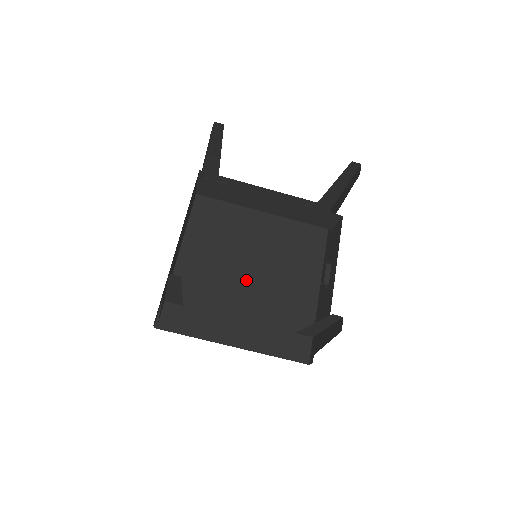
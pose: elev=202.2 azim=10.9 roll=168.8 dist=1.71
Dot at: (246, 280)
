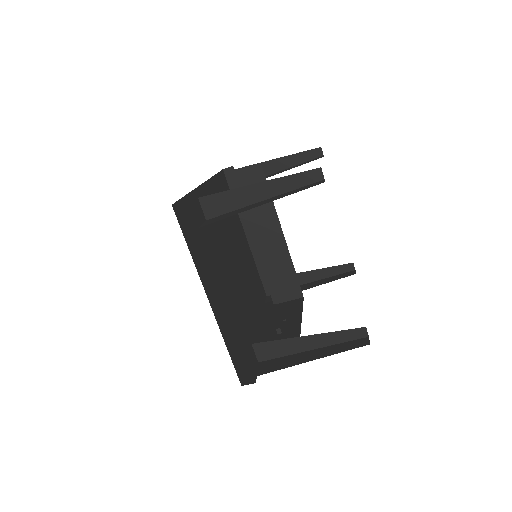
Dot at: (227, 267)
